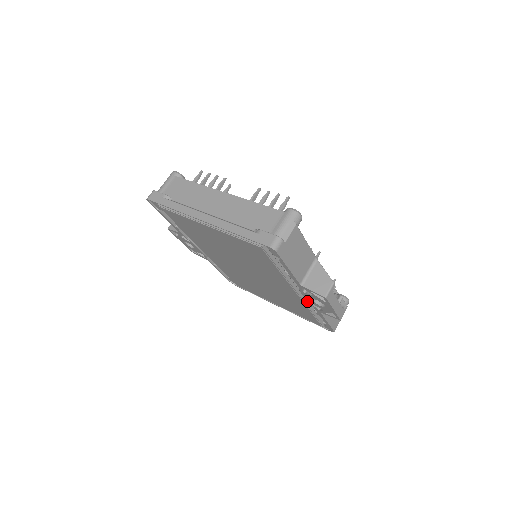
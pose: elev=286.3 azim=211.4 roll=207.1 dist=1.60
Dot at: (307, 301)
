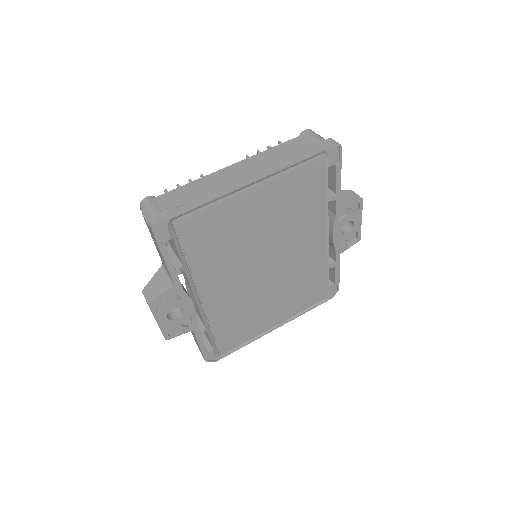
Dot at: occluded
